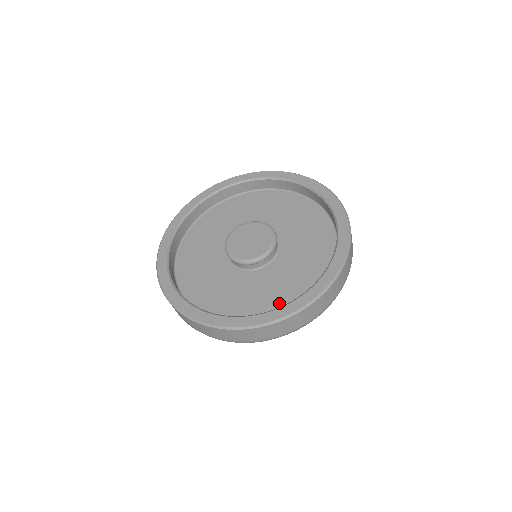
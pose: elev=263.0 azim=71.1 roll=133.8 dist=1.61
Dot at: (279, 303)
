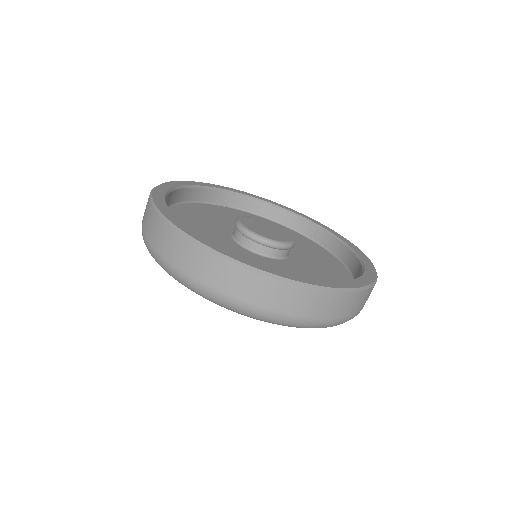
Dot at: occluded
